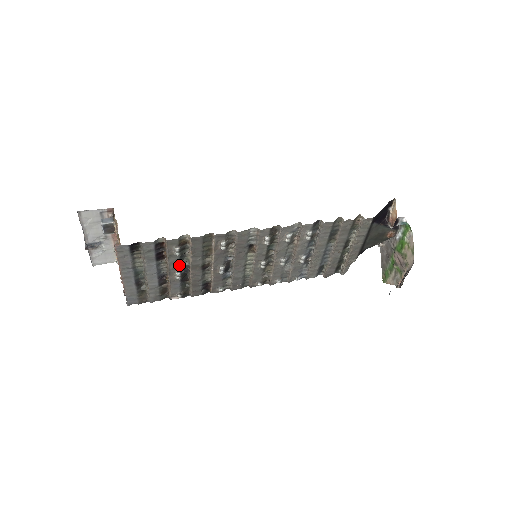
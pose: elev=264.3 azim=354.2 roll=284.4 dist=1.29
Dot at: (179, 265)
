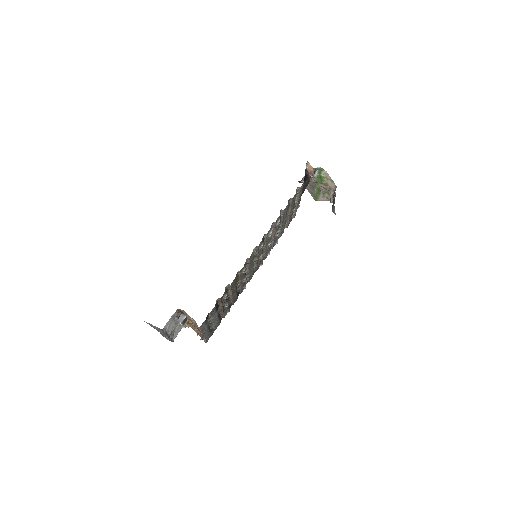
Dot at: (226, 301)
